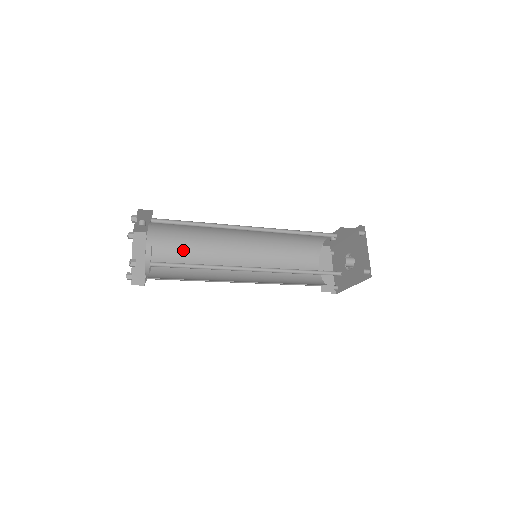
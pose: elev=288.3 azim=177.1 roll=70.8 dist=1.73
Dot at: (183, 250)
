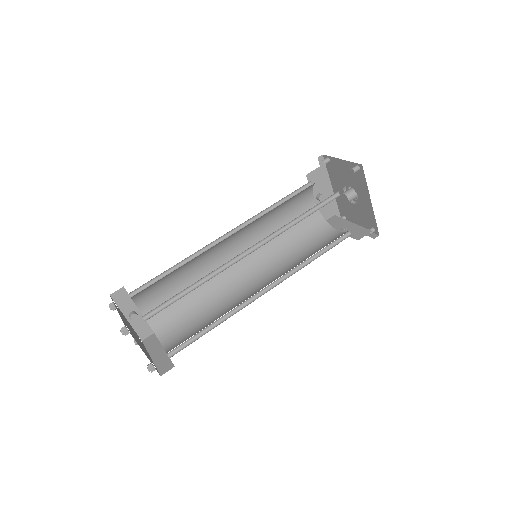
Dot at: (195, 316)
